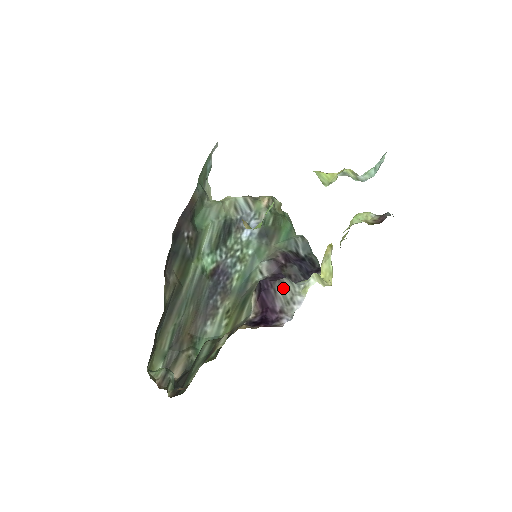
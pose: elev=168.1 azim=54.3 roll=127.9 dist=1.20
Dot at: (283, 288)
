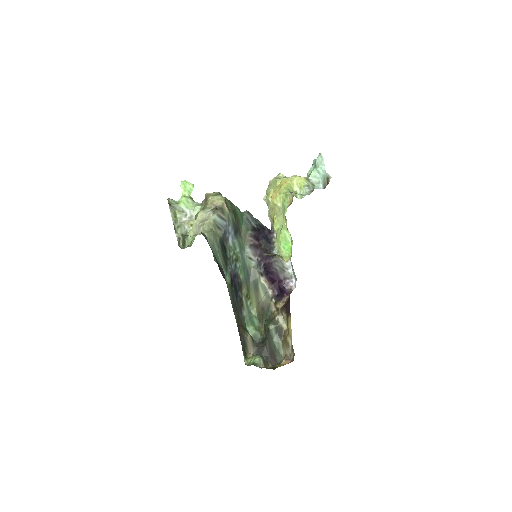
Dot at: (278, 265)
